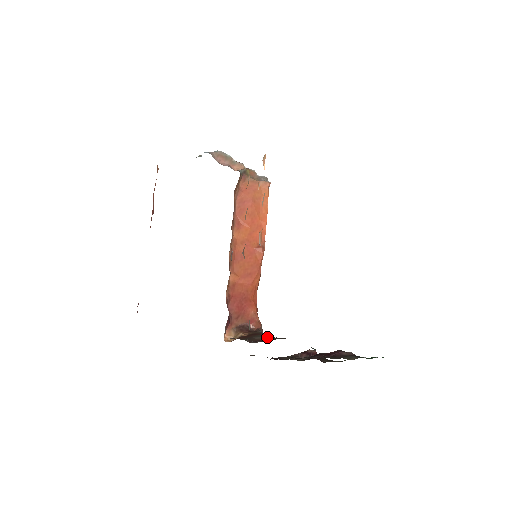
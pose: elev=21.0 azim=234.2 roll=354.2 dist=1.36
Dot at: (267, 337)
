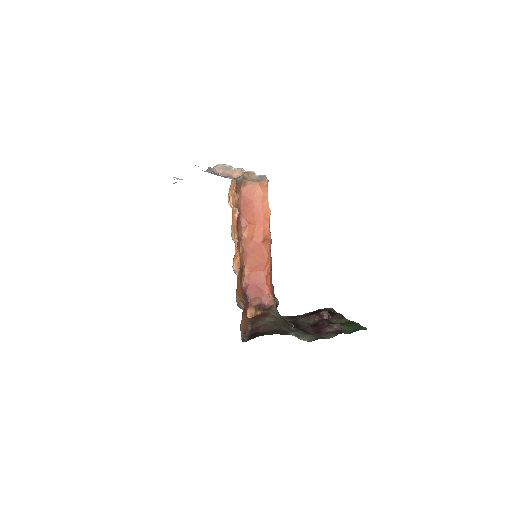
Dot at: (266, 323)
